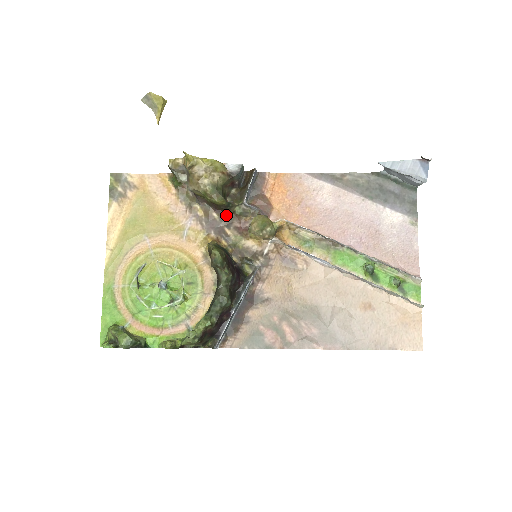
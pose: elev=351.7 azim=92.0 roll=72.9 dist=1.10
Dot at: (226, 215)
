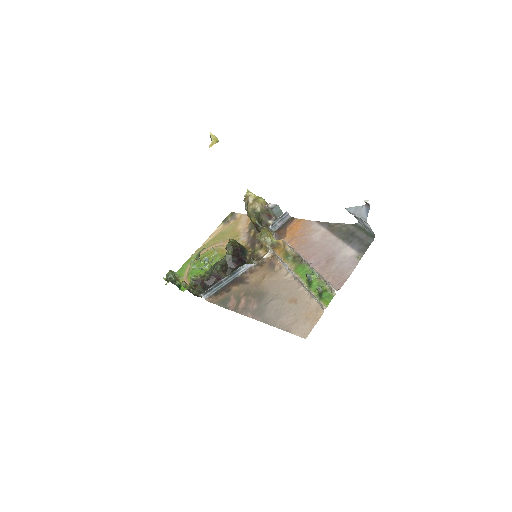
Dot at: occluded
